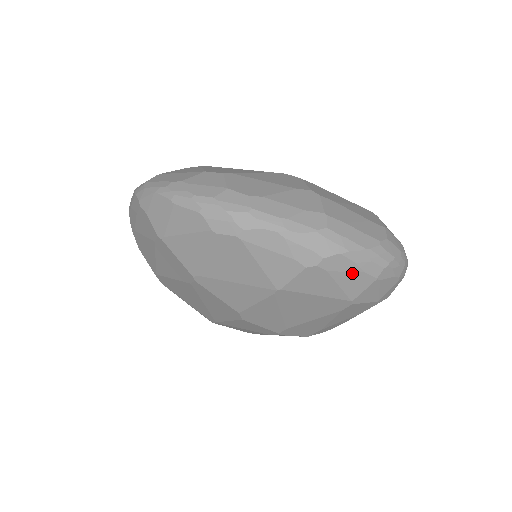
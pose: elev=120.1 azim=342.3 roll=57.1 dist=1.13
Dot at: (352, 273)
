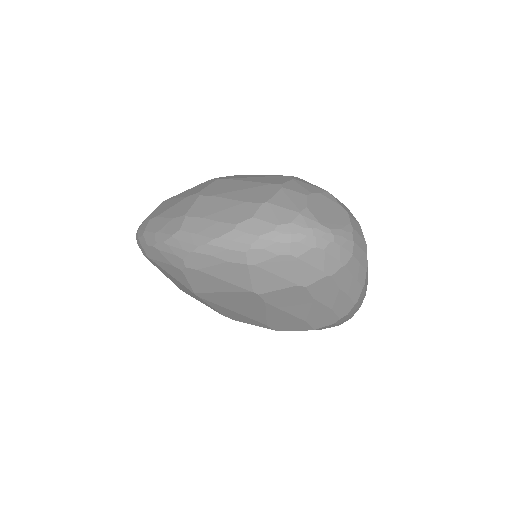
Dot at: (219, 266)
